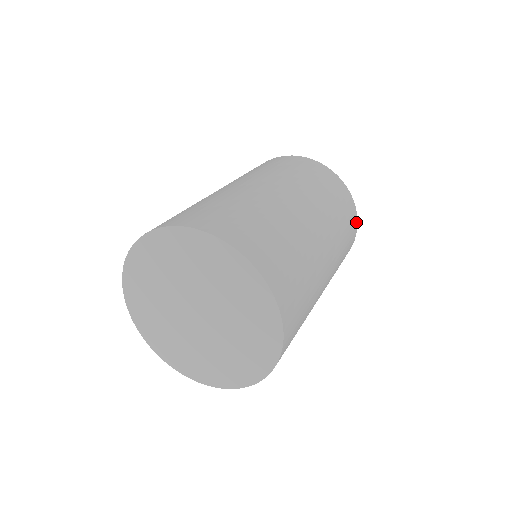
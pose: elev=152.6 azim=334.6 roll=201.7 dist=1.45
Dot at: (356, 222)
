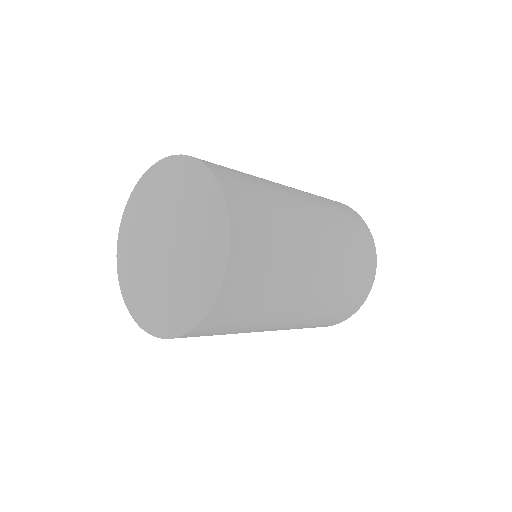
Dot at: (356, 213)
